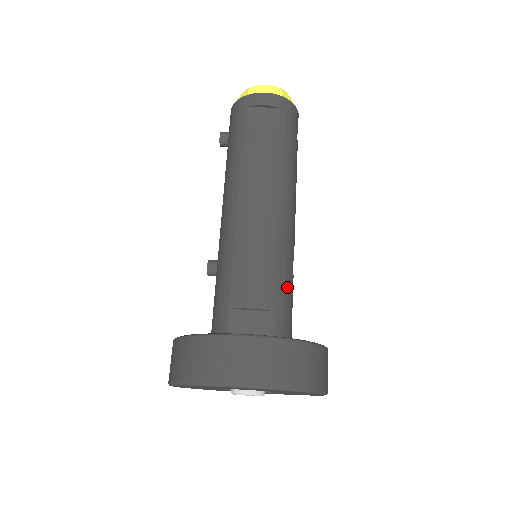
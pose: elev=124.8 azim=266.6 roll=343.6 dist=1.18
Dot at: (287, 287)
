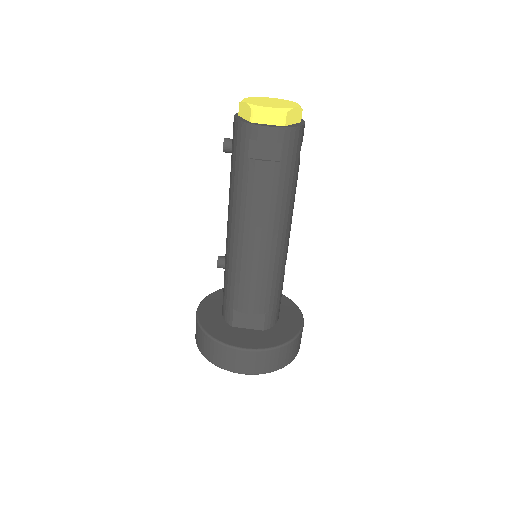
Dot at: (277, 292)
